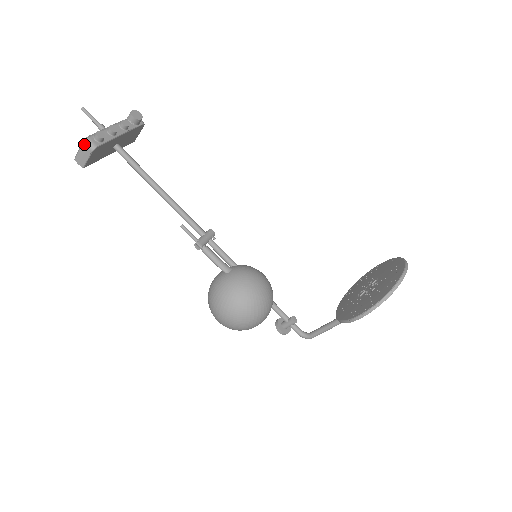
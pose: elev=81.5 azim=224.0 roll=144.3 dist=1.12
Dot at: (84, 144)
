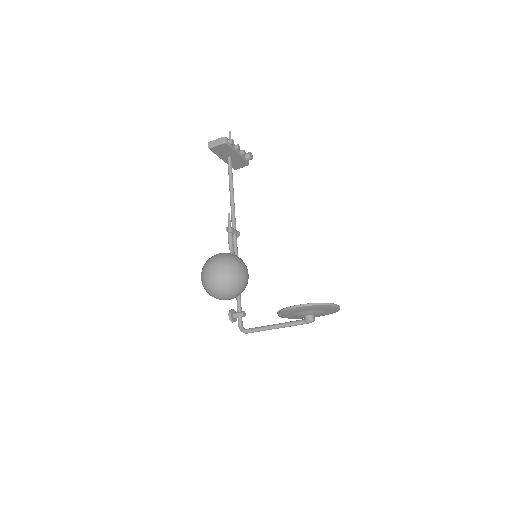
Dot at: (222, 138)
